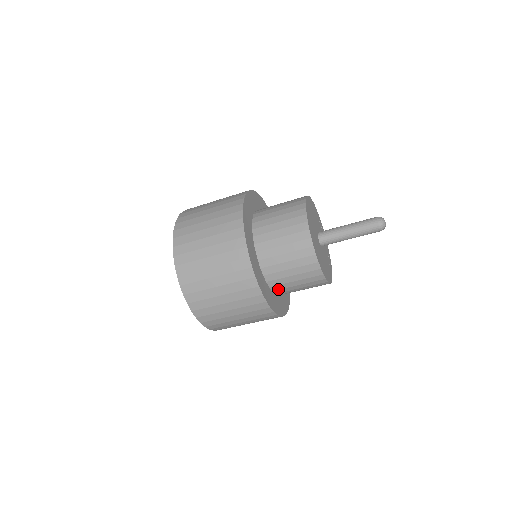
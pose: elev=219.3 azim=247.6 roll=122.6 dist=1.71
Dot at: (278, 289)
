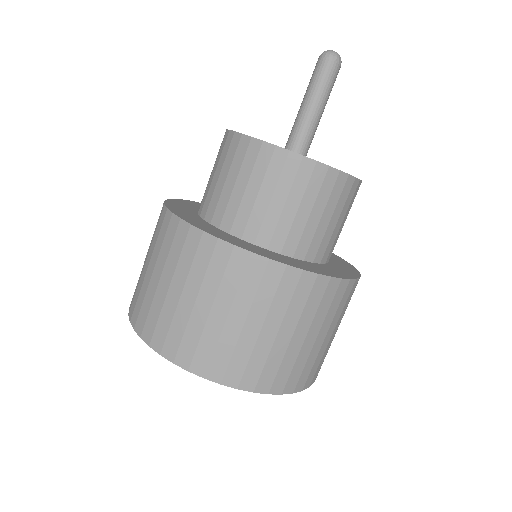
Dot at: (316, 252)
